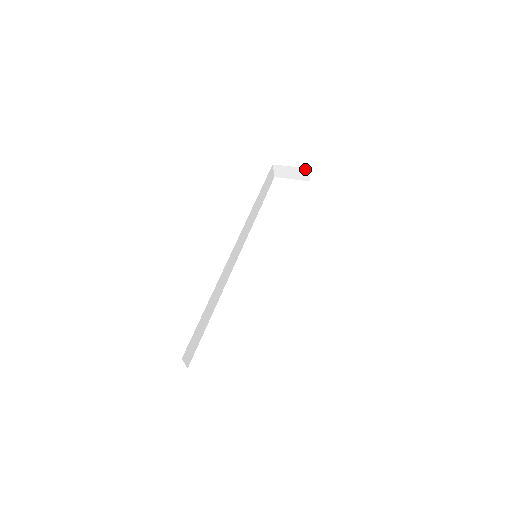
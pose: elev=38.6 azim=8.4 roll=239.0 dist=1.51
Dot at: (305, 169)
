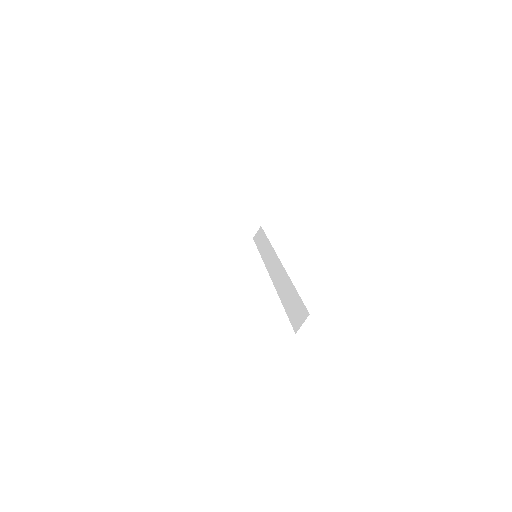
Dot at: (257, 225)
